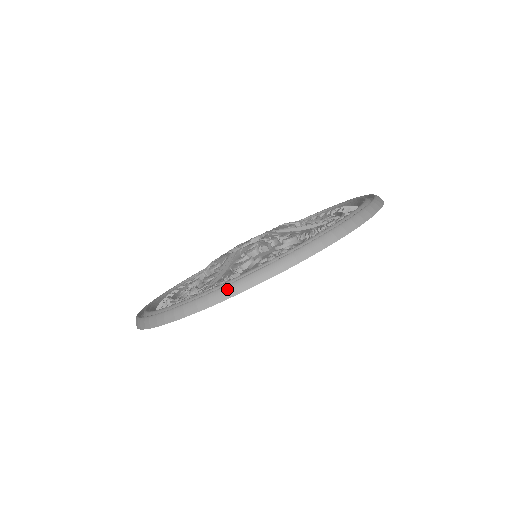
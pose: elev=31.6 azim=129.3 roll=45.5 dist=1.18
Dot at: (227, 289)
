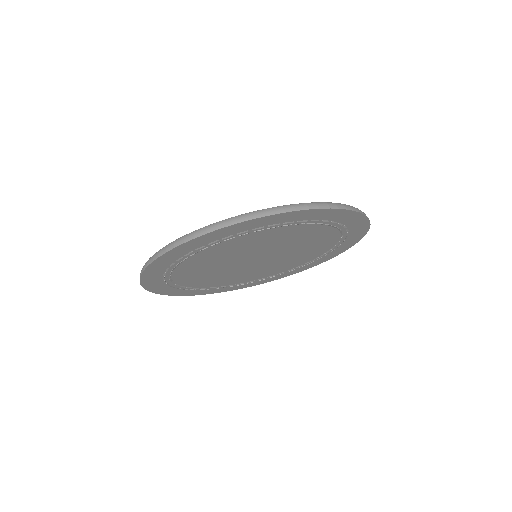
Dot at: (261, 211)
